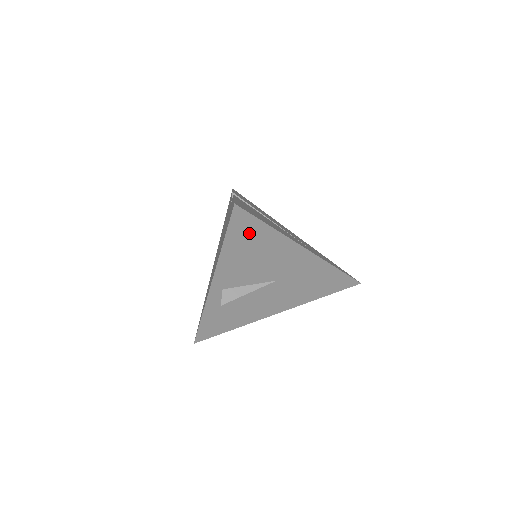
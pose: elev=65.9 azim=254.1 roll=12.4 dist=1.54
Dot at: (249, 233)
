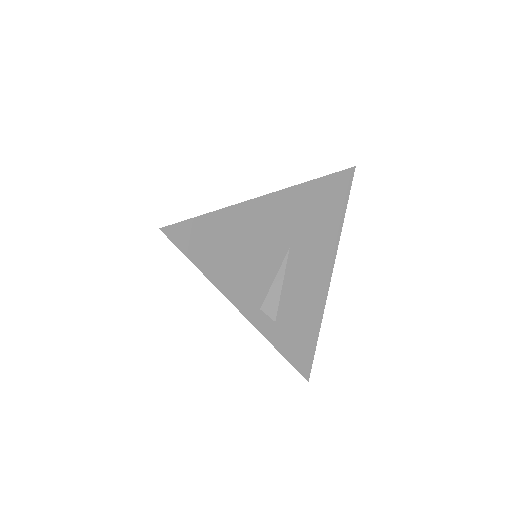
Dot at: (208, 238)
